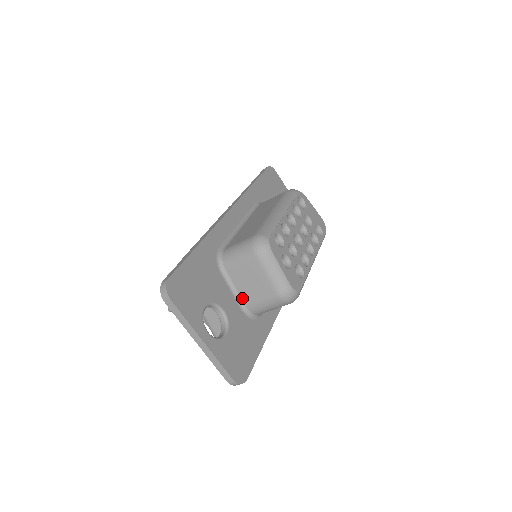
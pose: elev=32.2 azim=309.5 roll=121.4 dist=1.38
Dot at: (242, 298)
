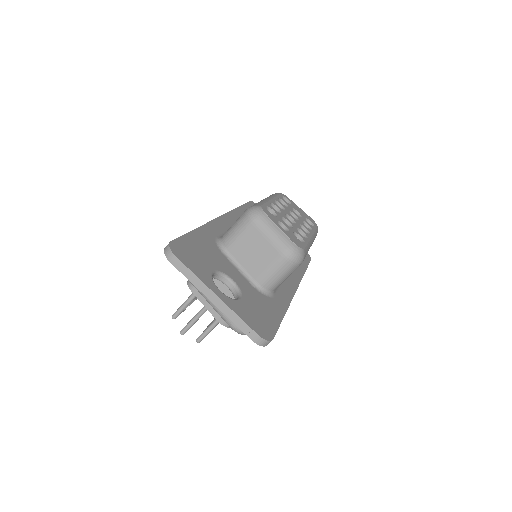
Dot at: (249, 274)
